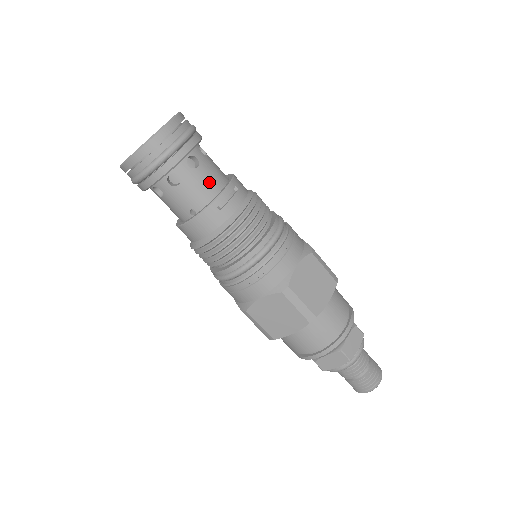
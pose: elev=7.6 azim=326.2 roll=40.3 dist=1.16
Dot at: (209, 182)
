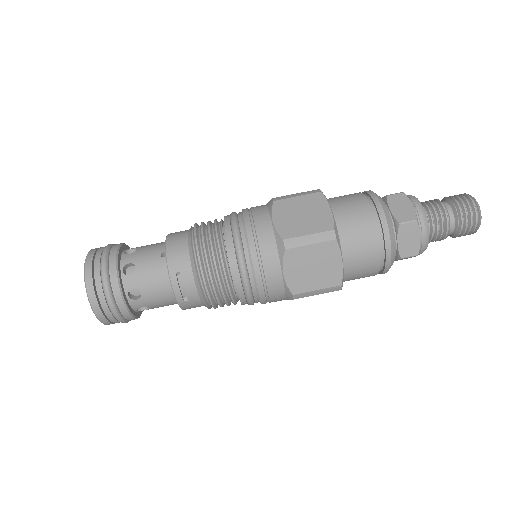
Dot at: (159, 291)
